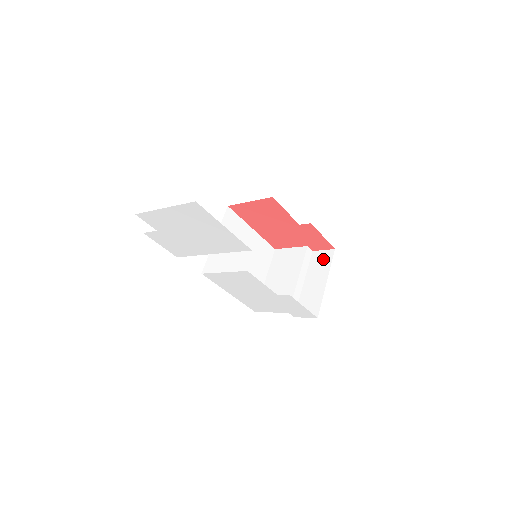
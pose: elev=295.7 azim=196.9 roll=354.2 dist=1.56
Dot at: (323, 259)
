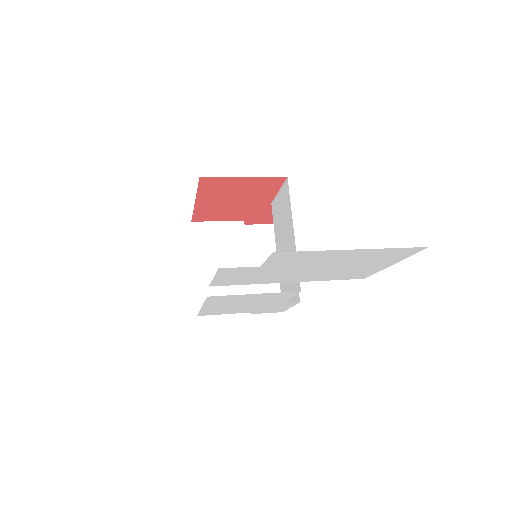
Dot at: (262, 237)
